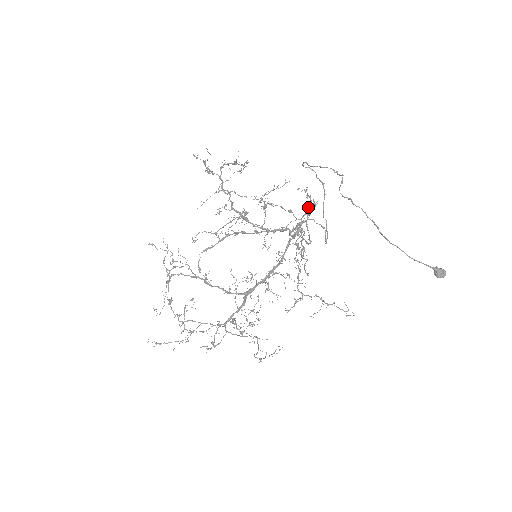
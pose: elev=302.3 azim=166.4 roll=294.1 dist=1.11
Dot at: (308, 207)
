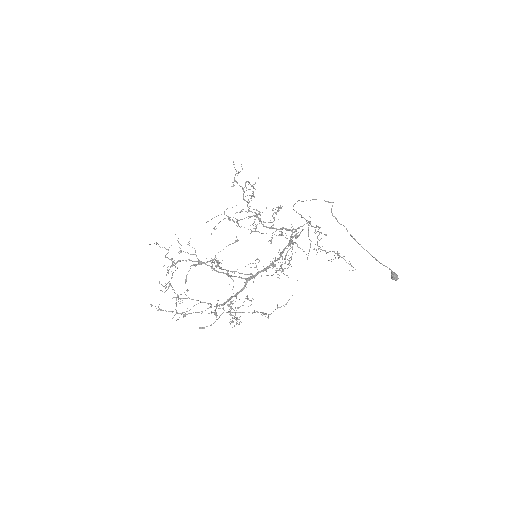
Dot at: occluded
